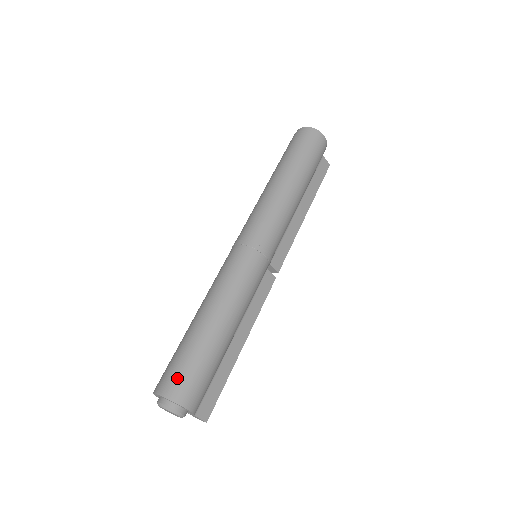
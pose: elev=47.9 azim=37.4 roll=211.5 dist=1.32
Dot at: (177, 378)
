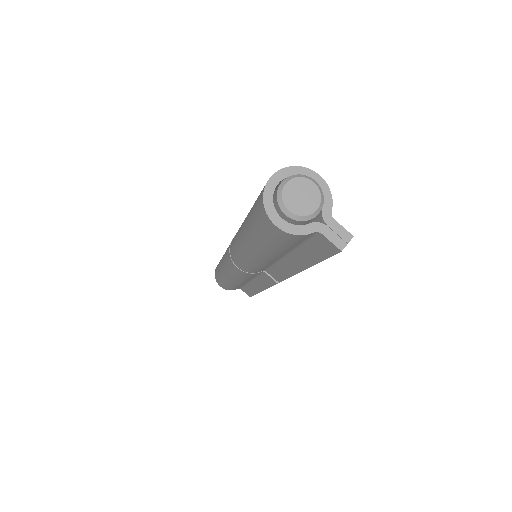
Dot at: occluded
